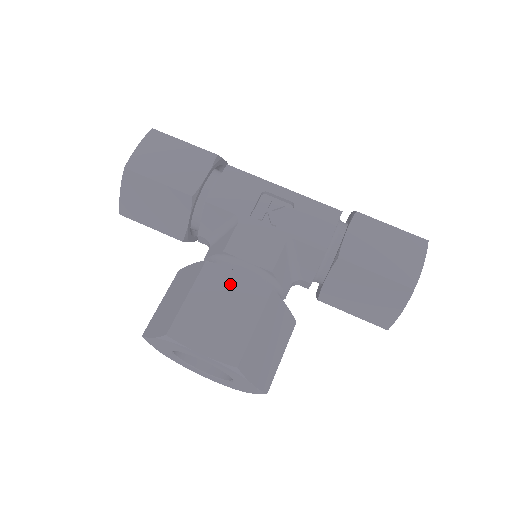
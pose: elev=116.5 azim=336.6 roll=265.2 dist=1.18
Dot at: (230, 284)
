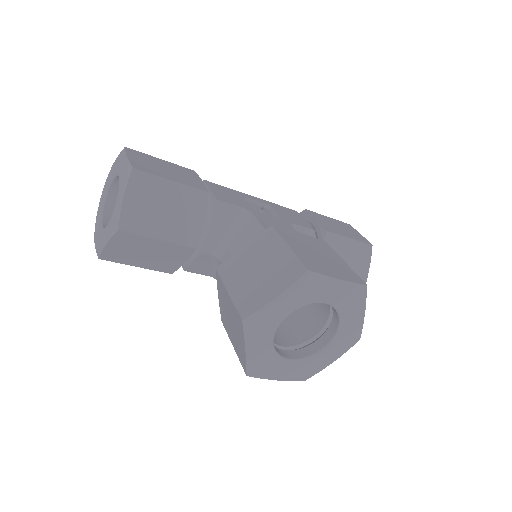
Dot at: (302, 239)
